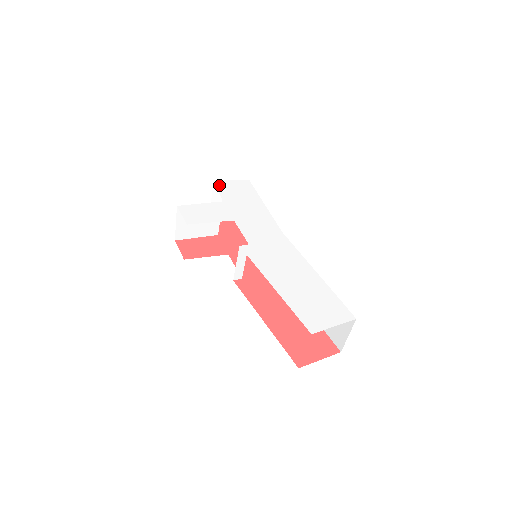
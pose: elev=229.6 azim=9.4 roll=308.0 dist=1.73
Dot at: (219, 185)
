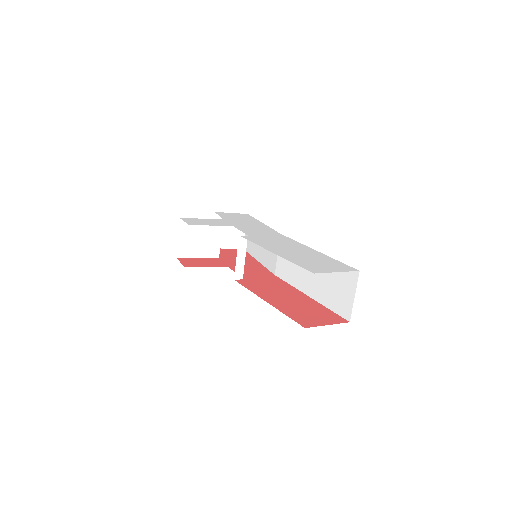
Dot at: (220, 214)
